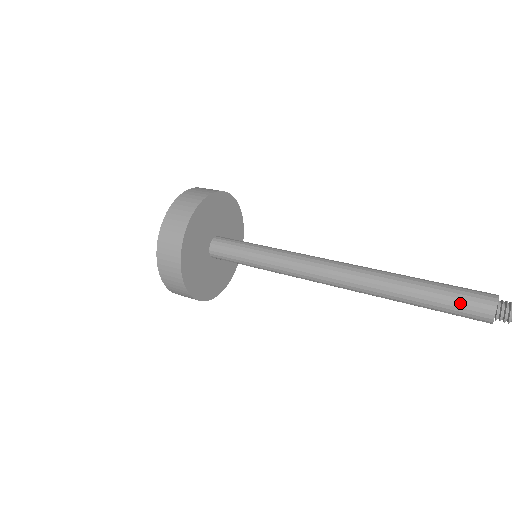
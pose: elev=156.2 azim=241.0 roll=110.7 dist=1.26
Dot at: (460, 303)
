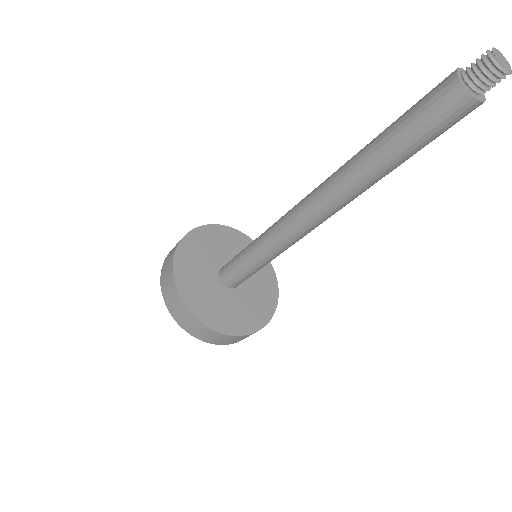
Dot at: (418, 109)
